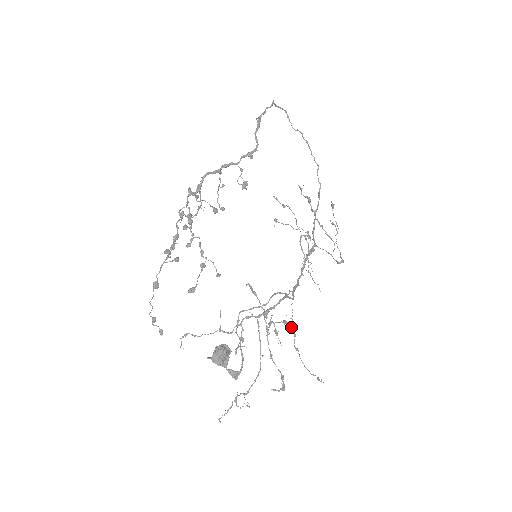
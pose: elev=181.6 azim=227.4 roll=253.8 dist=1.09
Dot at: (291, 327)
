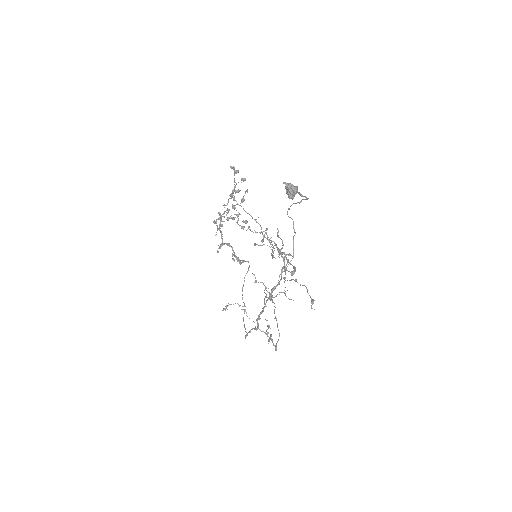
Dot at: occluded
